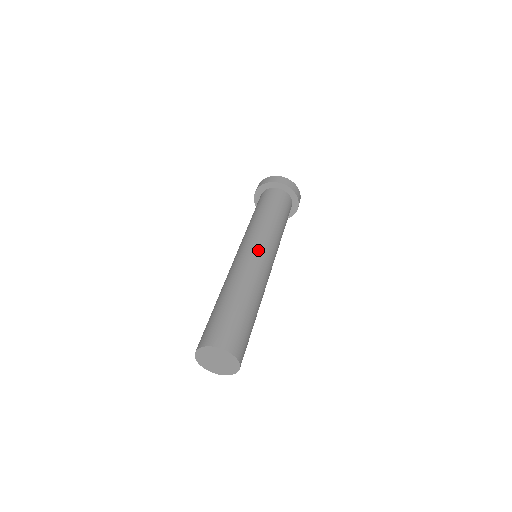
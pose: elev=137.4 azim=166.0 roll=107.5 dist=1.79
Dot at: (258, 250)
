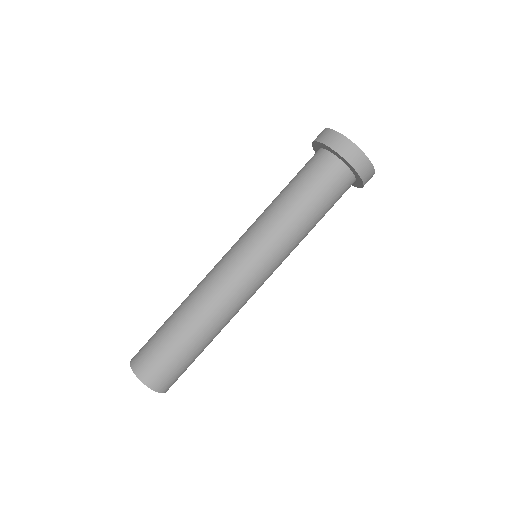
Dot at: (260, 279)
